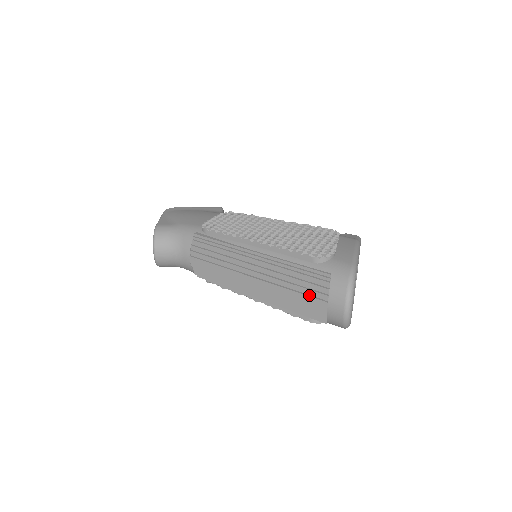
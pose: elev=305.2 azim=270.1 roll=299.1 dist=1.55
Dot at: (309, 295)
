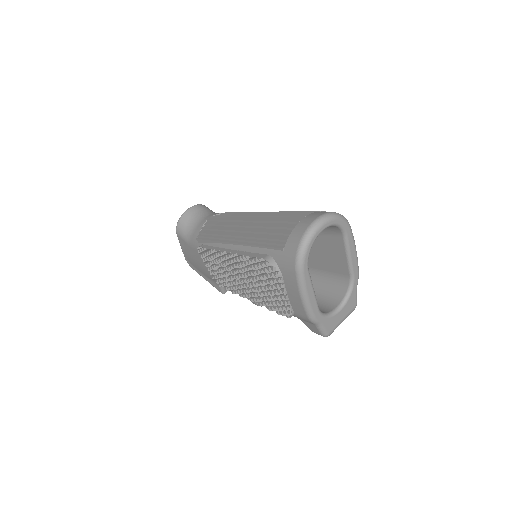
Dot at: (292, 217)
